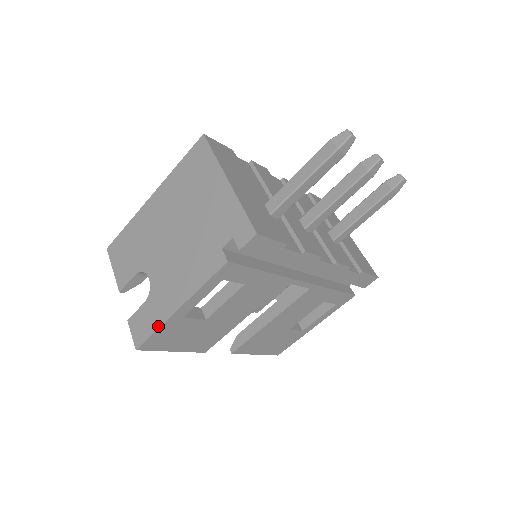
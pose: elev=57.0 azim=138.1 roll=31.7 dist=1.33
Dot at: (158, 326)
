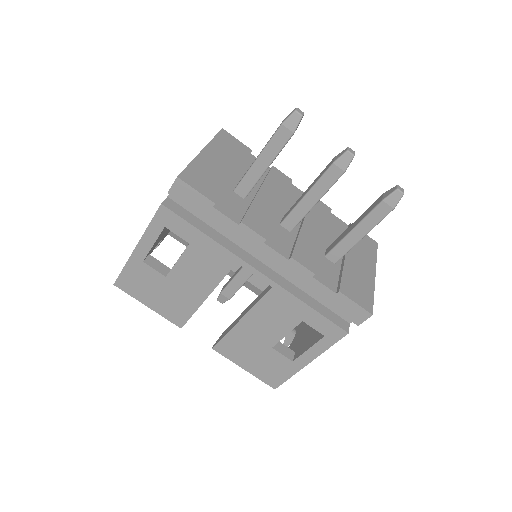
Dot at: (126, 264)
